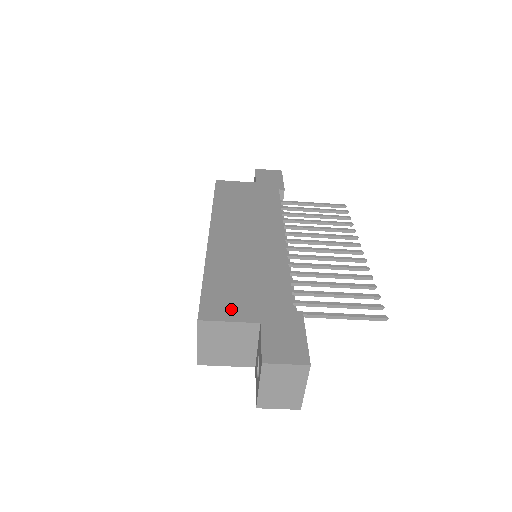
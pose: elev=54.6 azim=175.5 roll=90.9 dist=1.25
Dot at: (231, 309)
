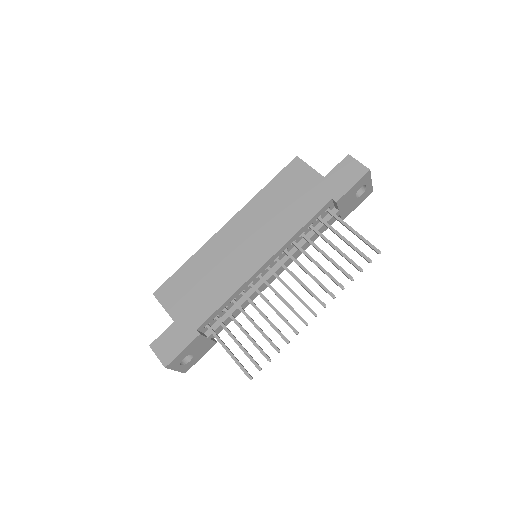
Dot at: (172, 300)
